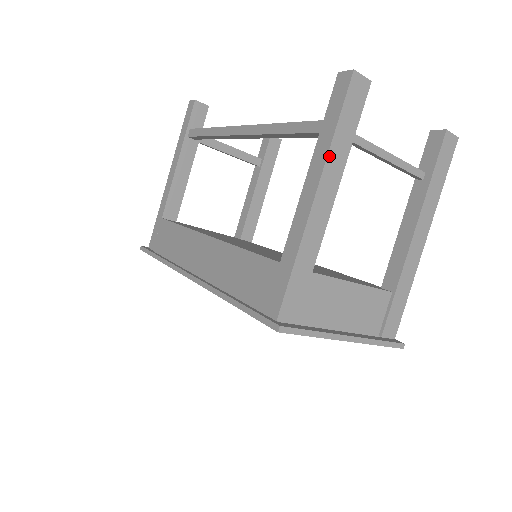
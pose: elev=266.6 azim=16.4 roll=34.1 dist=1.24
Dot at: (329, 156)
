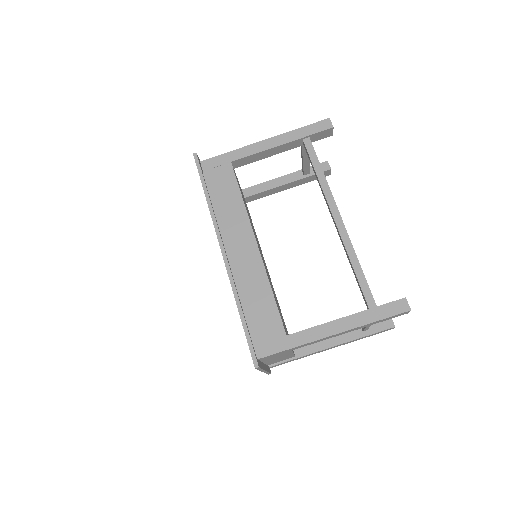
Dot at: (359, 327)
